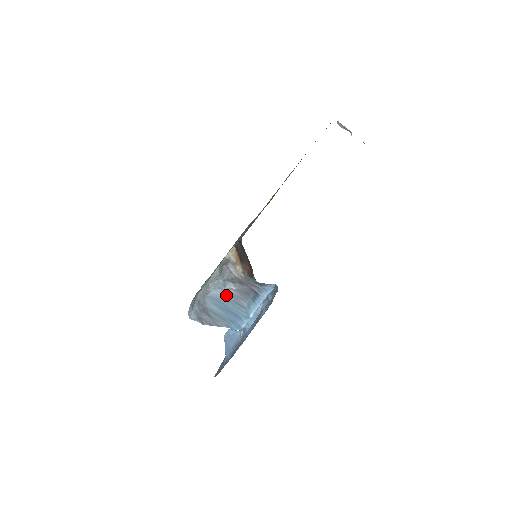
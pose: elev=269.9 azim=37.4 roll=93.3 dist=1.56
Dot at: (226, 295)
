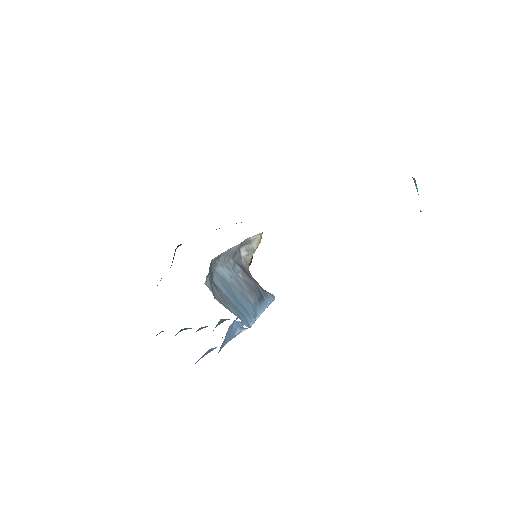
Dot at: (233, 279)
